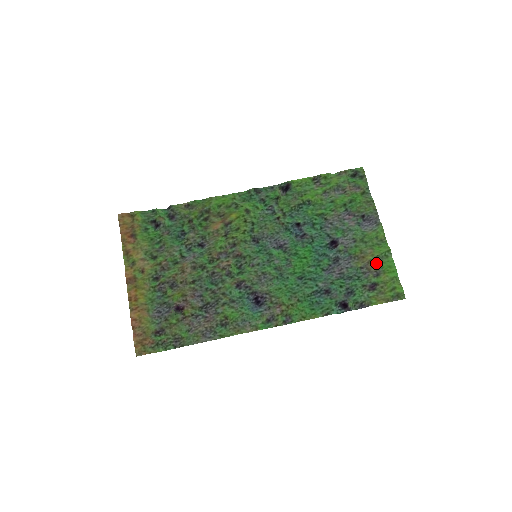
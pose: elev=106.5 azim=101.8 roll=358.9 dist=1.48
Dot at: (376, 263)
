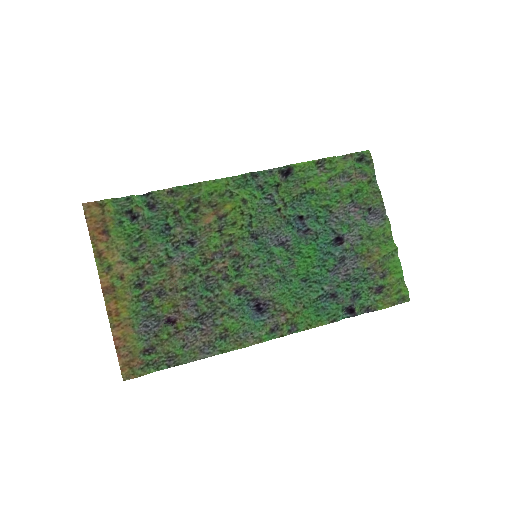
Dot at: (383, 263)
